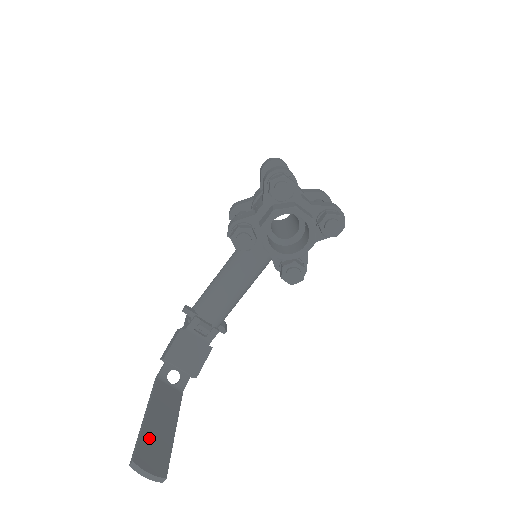
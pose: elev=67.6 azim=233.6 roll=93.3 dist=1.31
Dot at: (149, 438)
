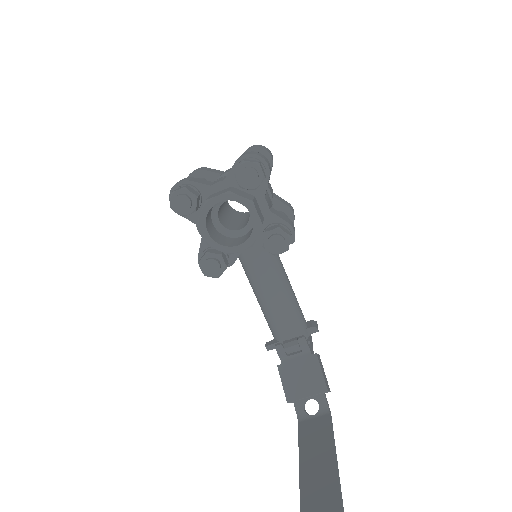
Dot at: (309, 490)
